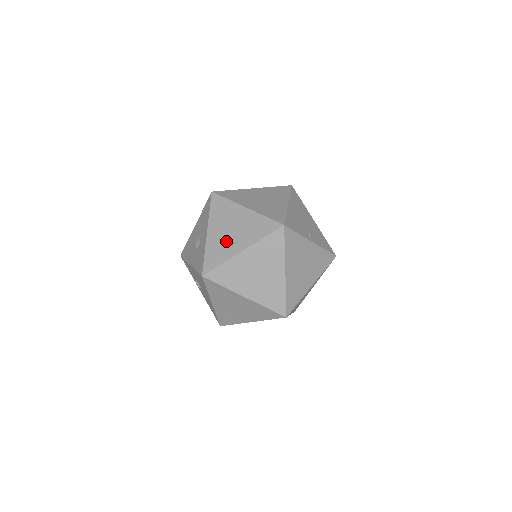
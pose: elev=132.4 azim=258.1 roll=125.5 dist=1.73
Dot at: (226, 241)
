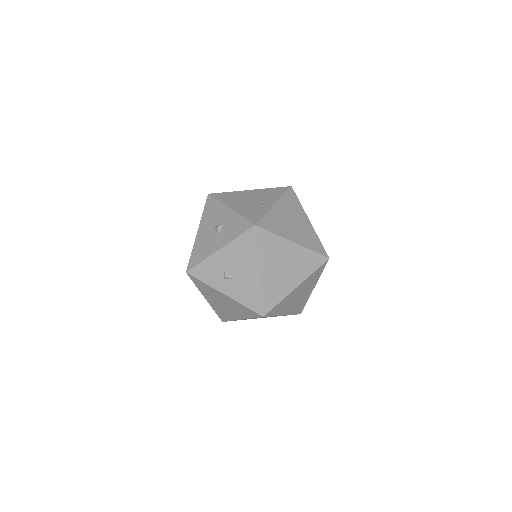
Dot at: (254, 205)
